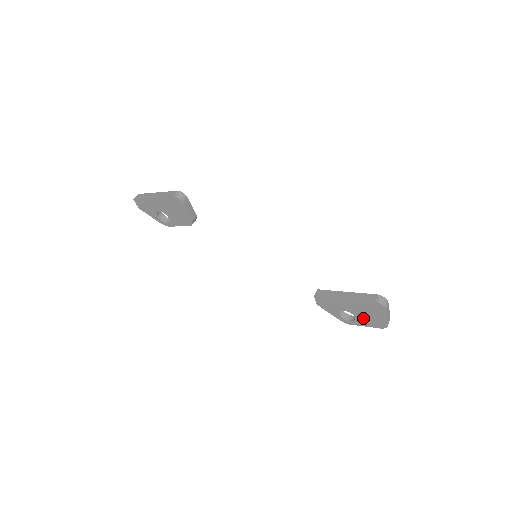
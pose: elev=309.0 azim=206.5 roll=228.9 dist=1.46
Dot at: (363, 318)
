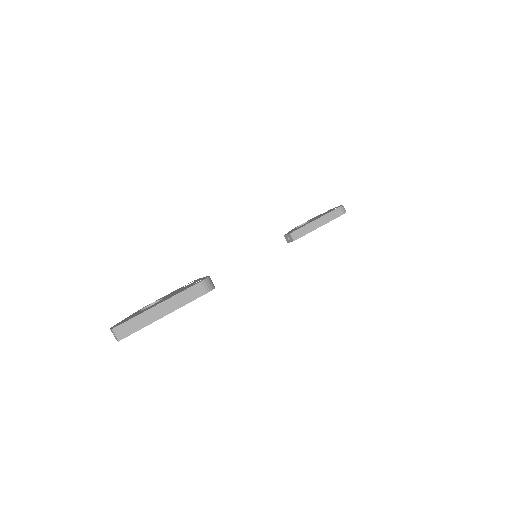
Dot at: occluded
